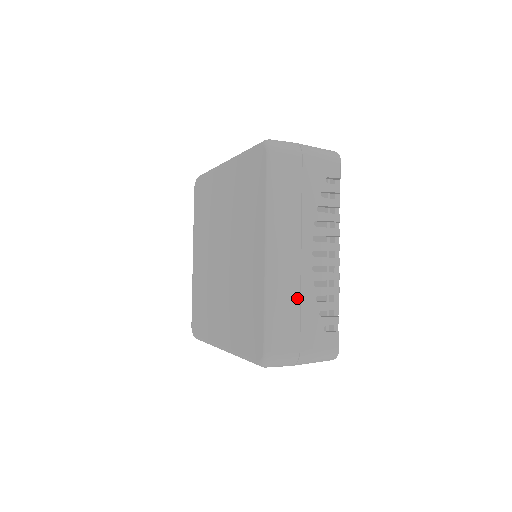
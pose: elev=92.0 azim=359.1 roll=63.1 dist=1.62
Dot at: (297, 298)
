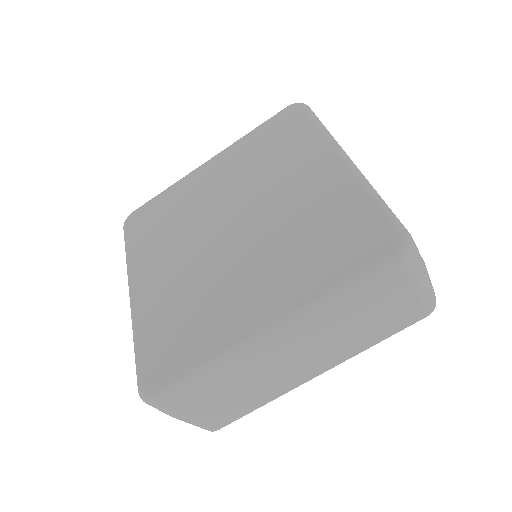
Dot at: occluded
